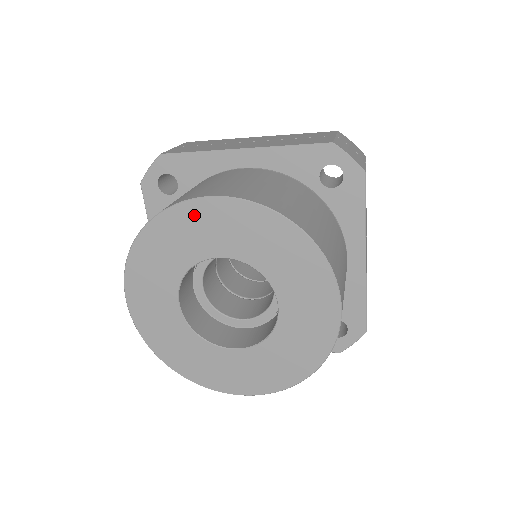
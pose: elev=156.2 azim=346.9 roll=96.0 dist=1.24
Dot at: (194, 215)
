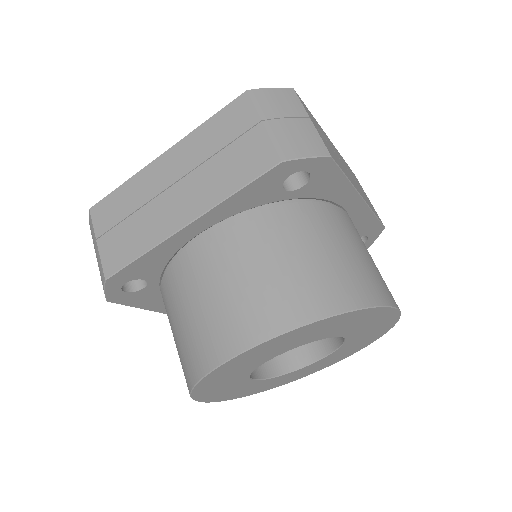
Dot at: (234, 364)
